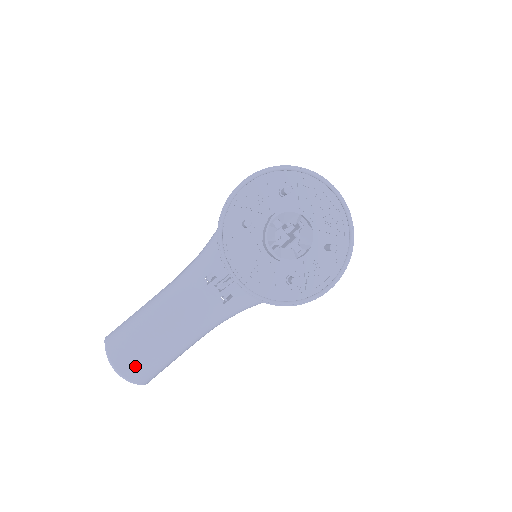
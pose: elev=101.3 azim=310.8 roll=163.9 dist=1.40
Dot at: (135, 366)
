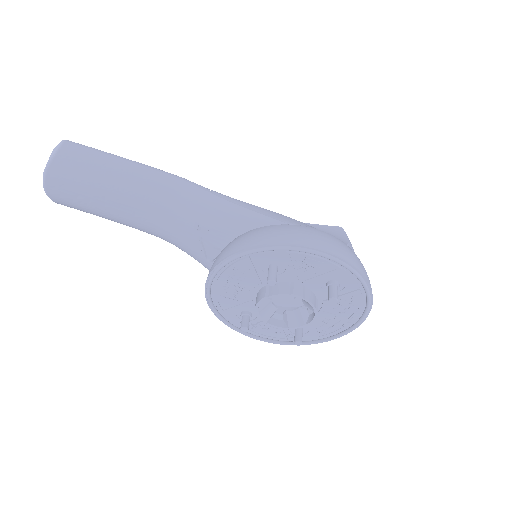
Dot at: (65, 196)
